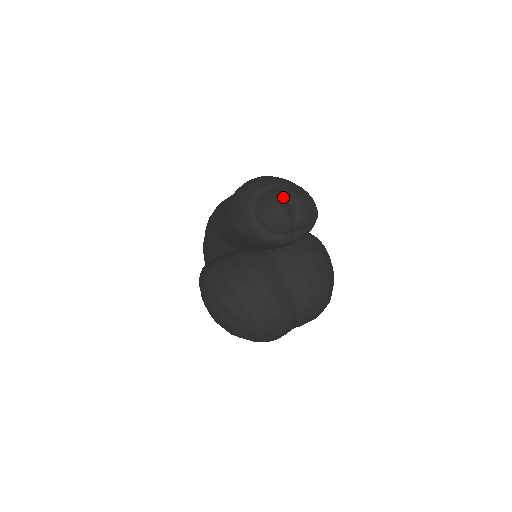
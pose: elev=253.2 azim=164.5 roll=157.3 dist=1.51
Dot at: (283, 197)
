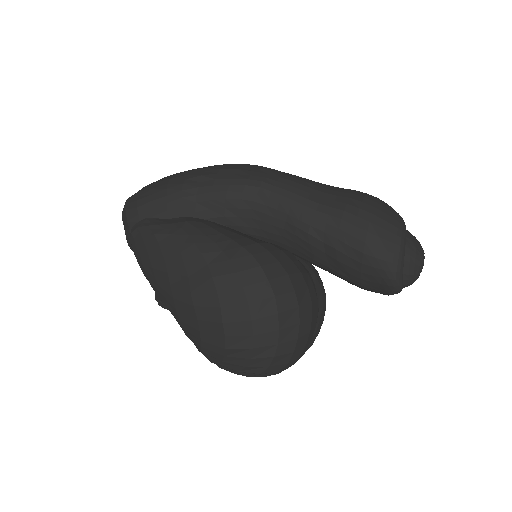
Dot at: occluded
